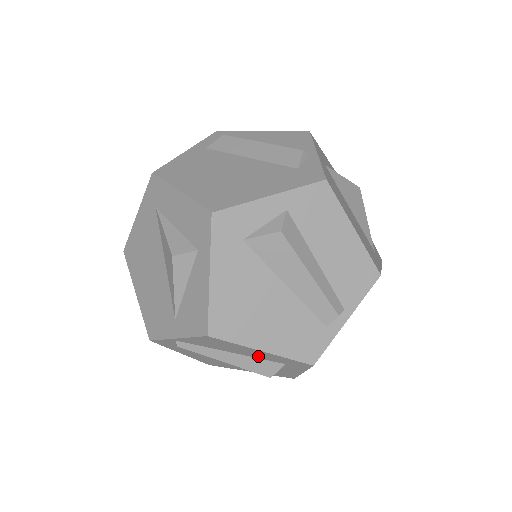
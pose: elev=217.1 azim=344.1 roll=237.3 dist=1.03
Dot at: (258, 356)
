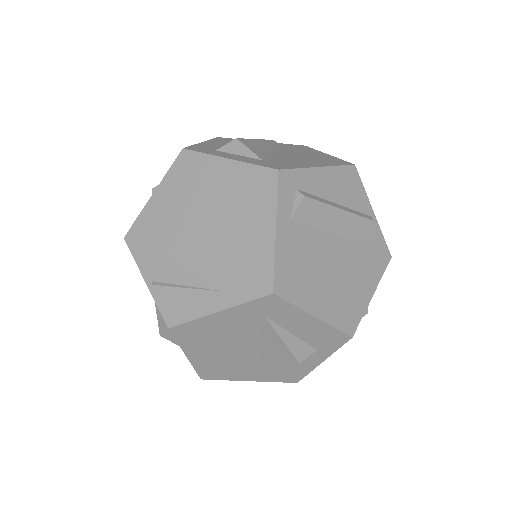
Dot at: occluded
